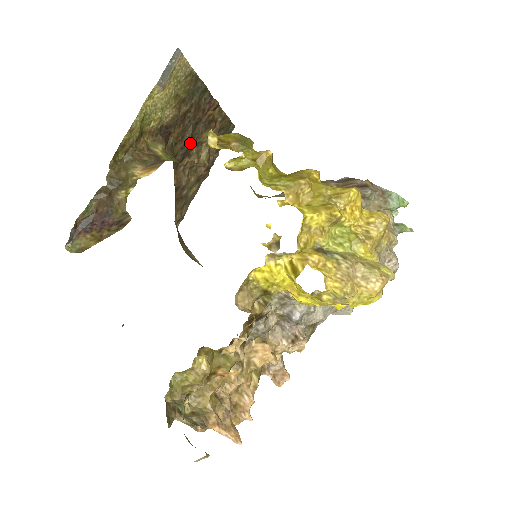
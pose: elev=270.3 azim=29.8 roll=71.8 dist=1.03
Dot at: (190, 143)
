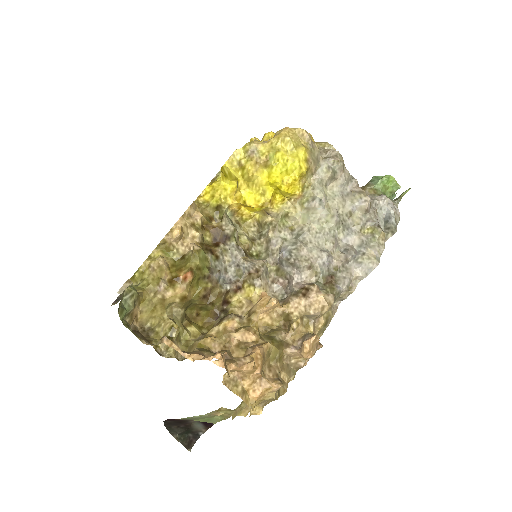
Dot at: occluded
